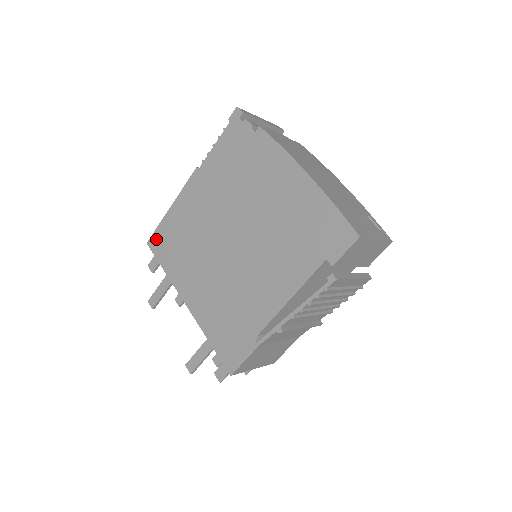
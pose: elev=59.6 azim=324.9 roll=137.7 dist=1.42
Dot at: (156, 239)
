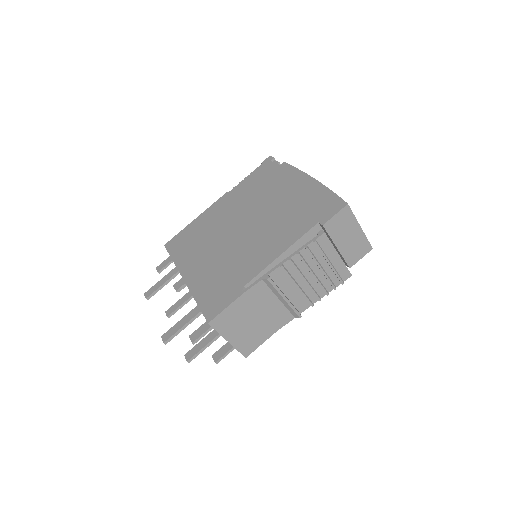
Dot at: (174, 241)
